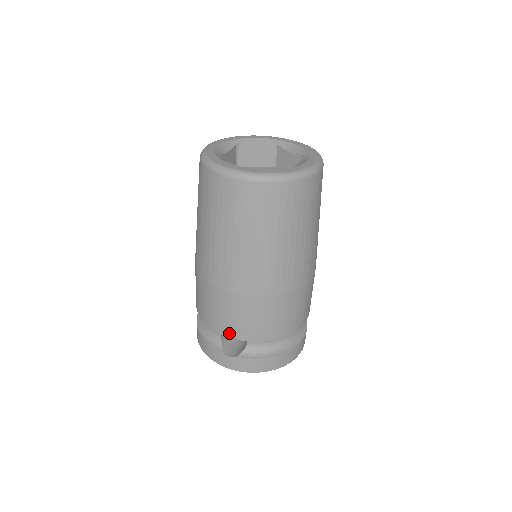
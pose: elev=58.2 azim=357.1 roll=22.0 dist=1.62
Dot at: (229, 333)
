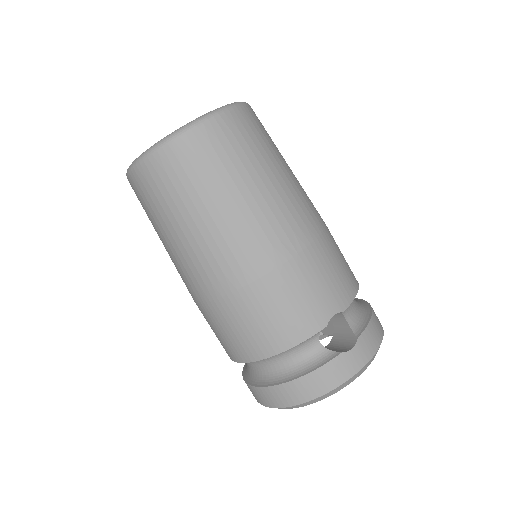
Dot at: (331, 313)
